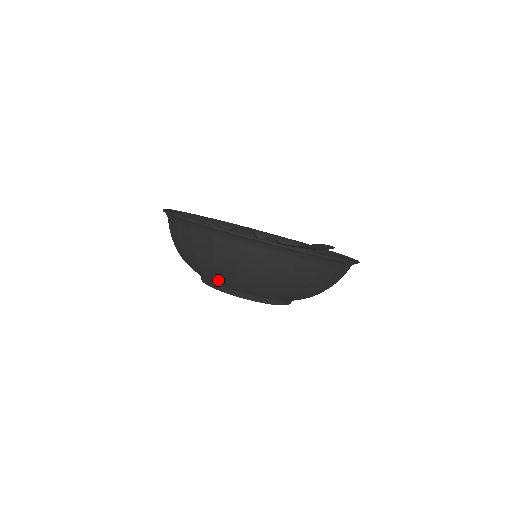
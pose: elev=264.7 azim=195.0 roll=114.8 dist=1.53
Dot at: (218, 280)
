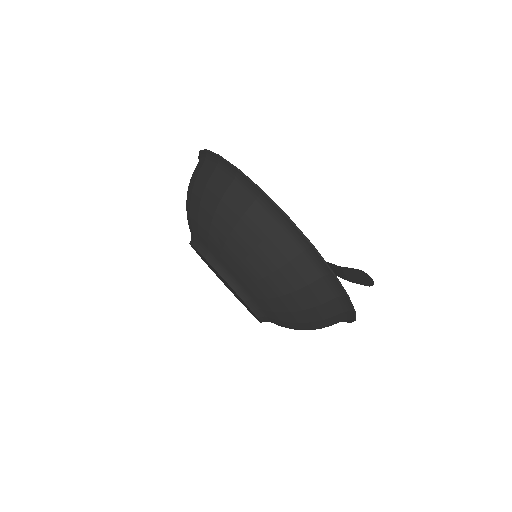
Dot at: (220, 250)
